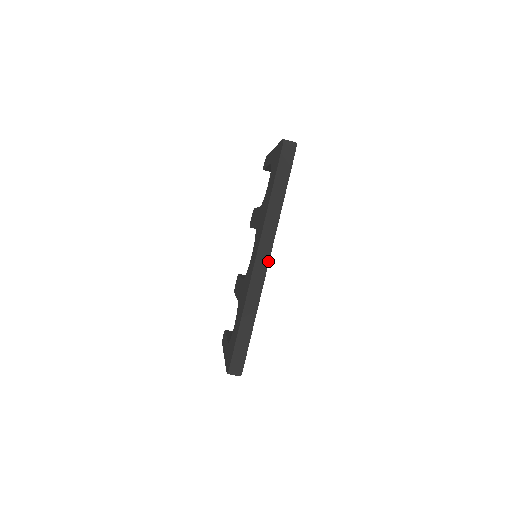
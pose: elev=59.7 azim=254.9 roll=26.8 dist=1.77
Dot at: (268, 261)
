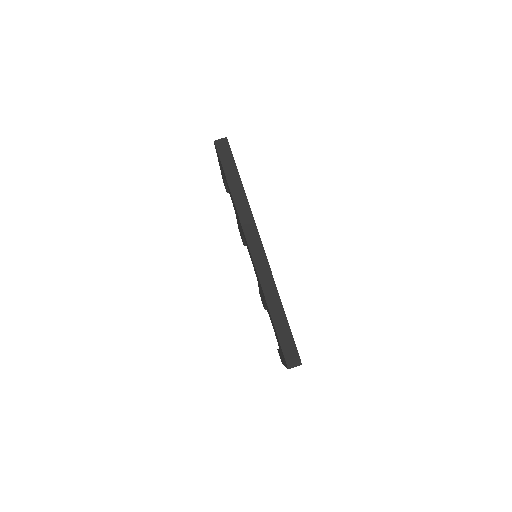
Dot at: (261, 243)
